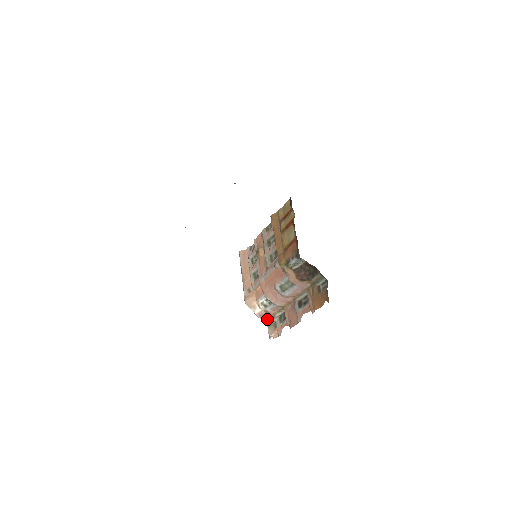
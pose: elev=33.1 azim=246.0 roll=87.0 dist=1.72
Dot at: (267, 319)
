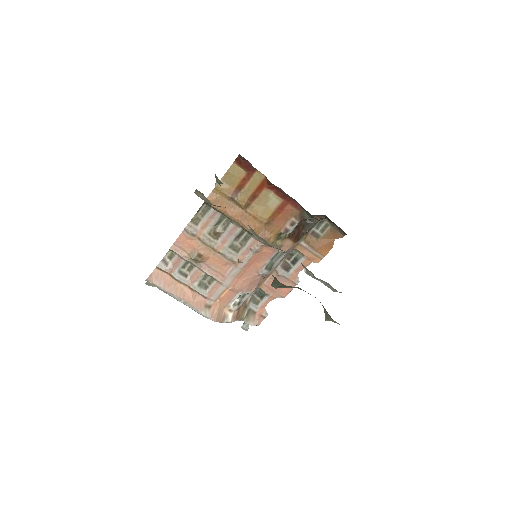
Dot at: (242, 315)
